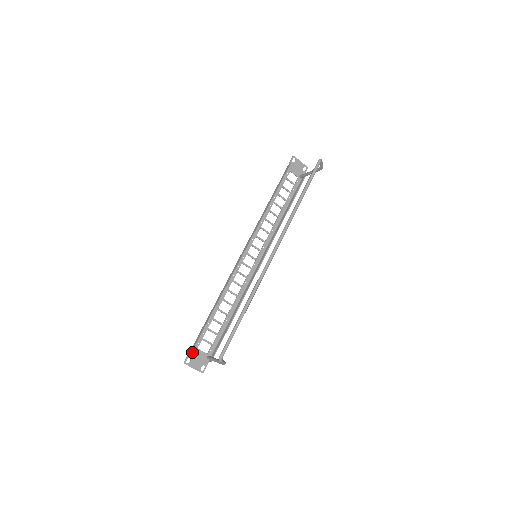
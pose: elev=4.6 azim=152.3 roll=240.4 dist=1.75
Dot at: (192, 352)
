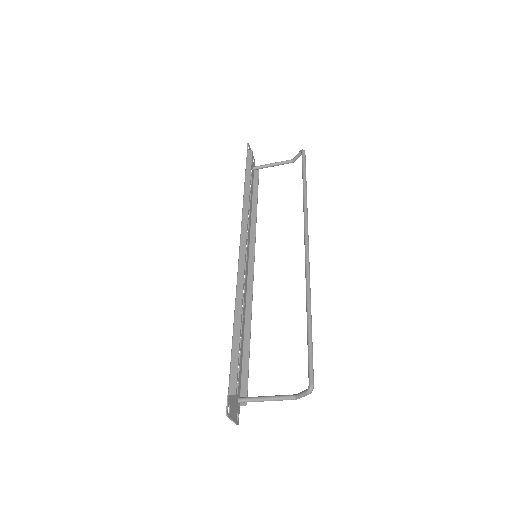
Dot at: (230, 396)
